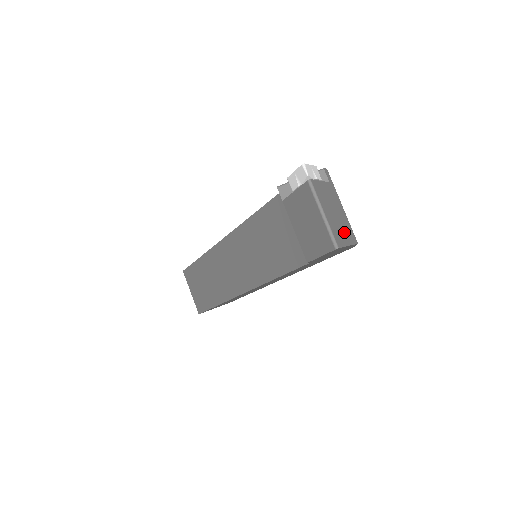
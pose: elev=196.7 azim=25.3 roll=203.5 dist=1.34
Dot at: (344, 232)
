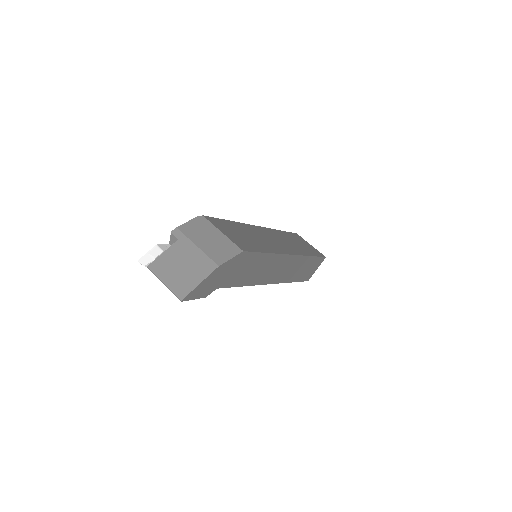
Dot at: (195, 274)
